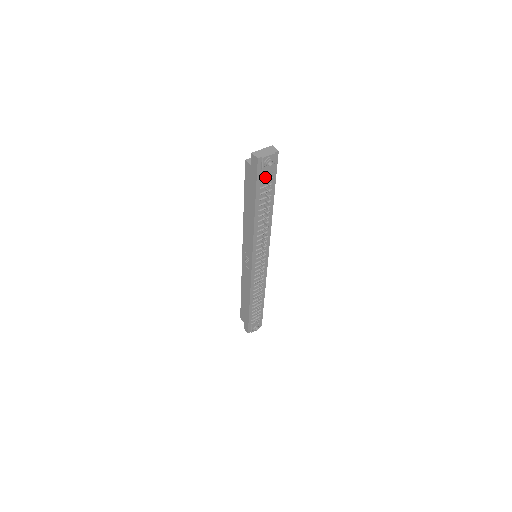
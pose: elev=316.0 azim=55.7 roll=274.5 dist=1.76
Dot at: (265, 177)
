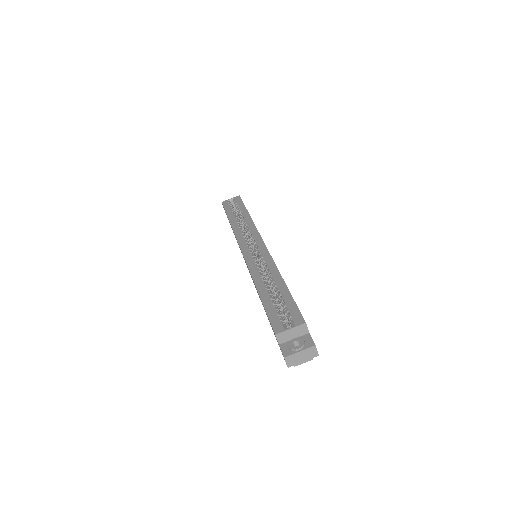
Dot at: occluded
